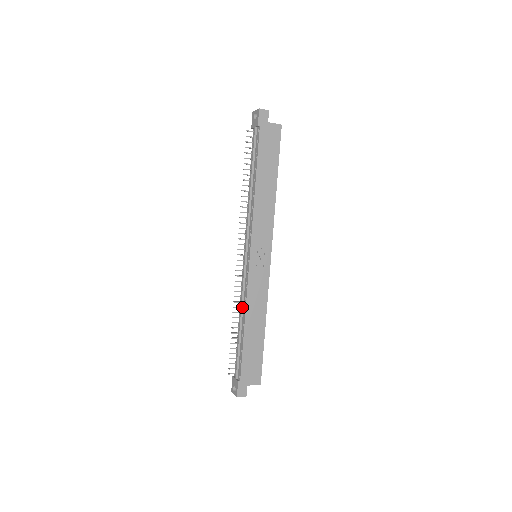
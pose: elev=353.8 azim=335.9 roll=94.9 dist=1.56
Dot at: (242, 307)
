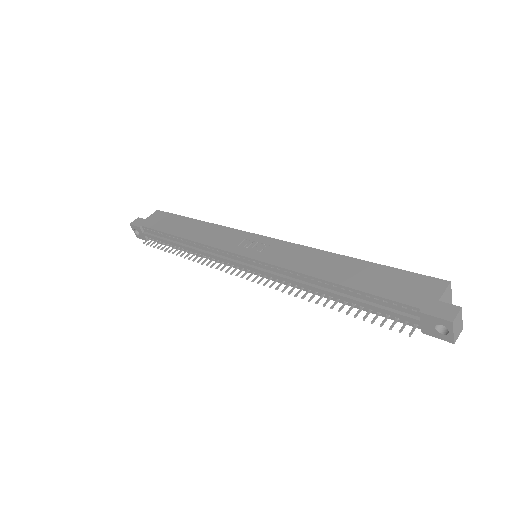
Dot at: (304, 283)
